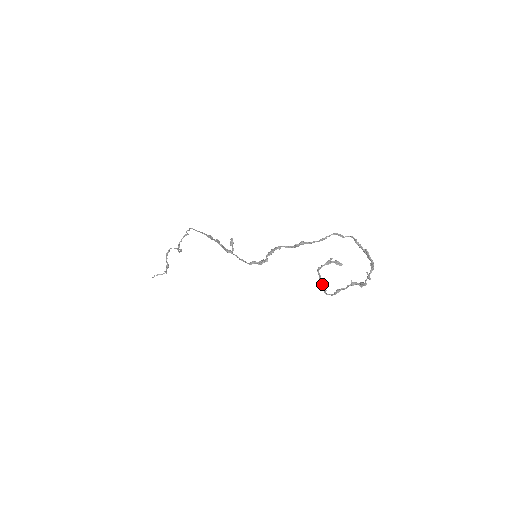
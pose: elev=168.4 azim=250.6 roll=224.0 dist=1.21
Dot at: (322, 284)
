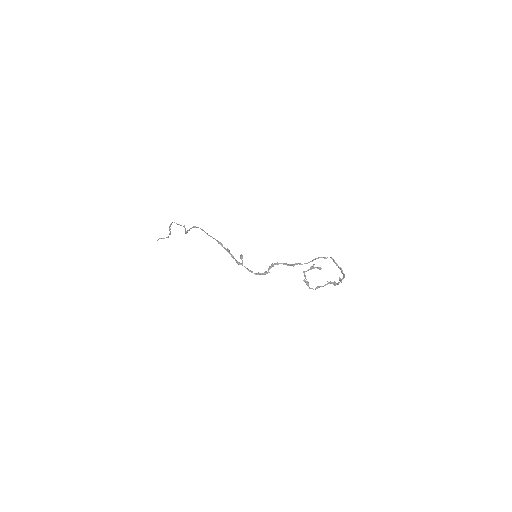
Dot at: (306, 281)
